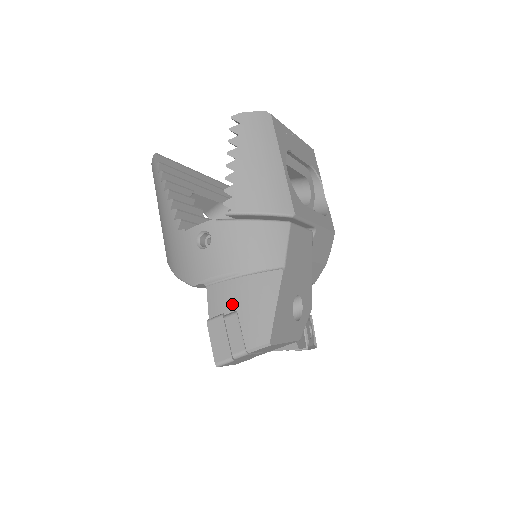
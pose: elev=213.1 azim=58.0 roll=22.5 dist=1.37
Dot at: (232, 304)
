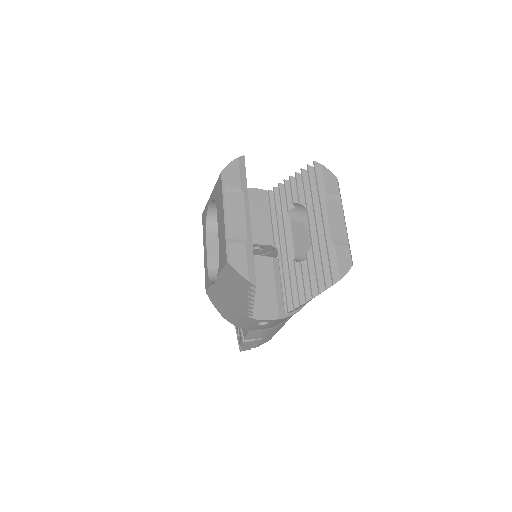
Dot at: (261, 336)
